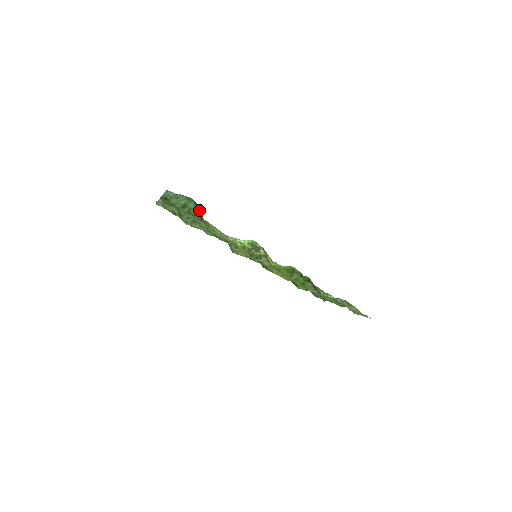
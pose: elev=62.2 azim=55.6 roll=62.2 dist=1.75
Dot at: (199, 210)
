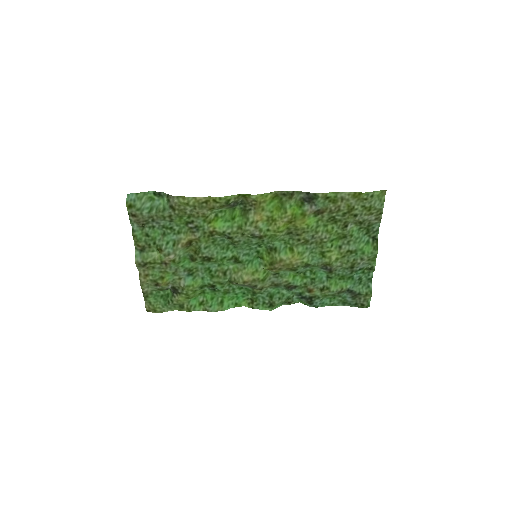
Dot at: (164, 199)
